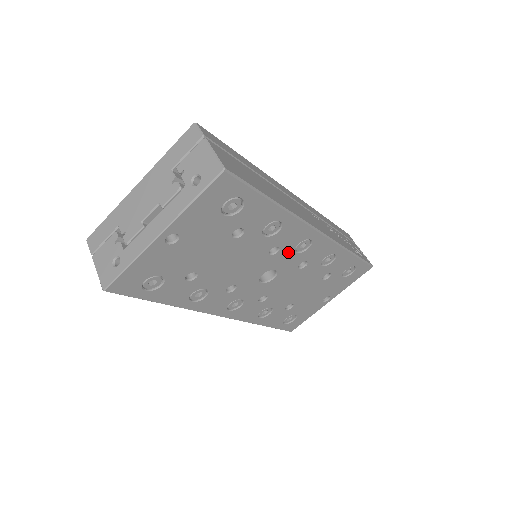
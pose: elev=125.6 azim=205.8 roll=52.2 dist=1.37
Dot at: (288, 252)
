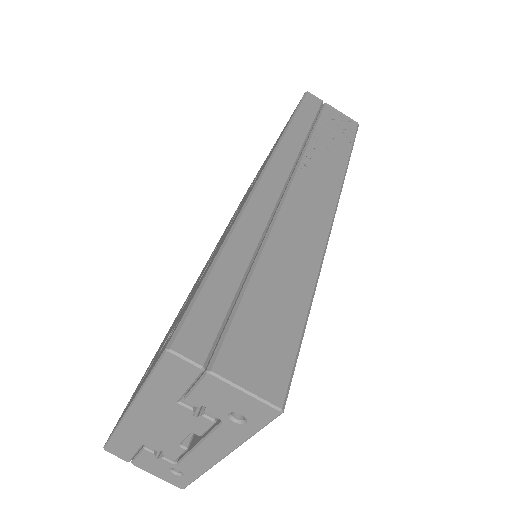
Dot at: occluded
